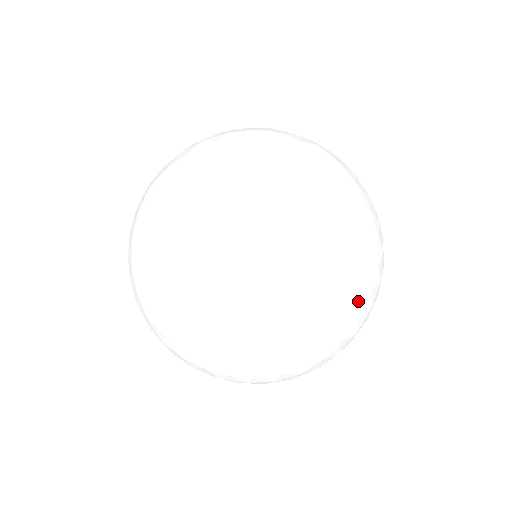
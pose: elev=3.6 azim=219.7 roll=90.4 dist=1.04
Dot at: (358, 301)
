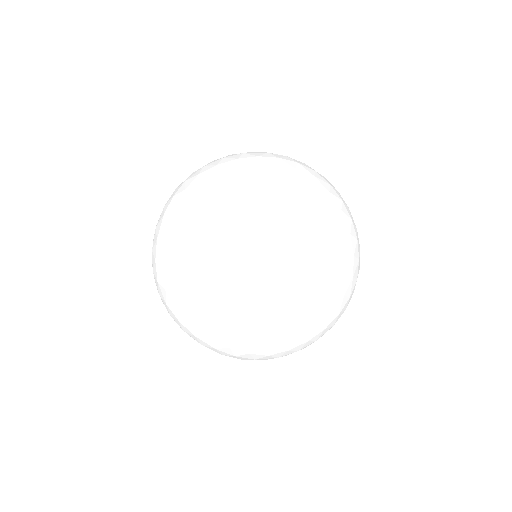
Dot at: (315, 188)
